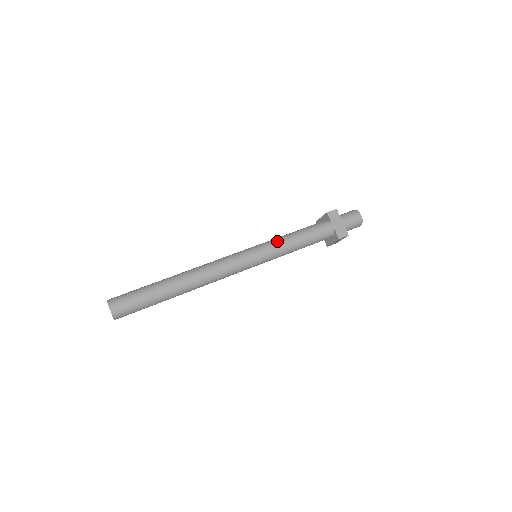
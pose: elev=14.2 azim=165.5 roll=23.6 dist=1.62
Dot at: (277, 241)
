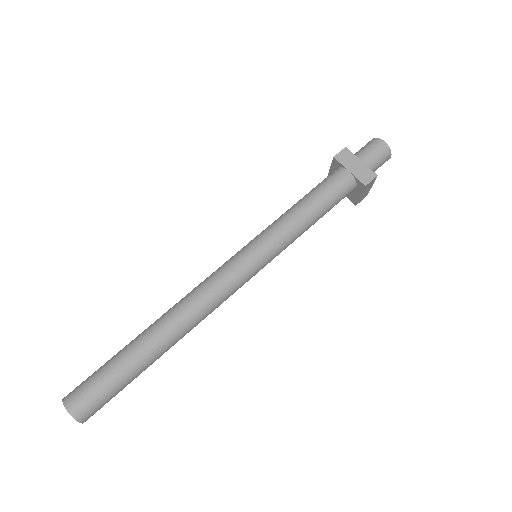
Dot at: (277, 223)
